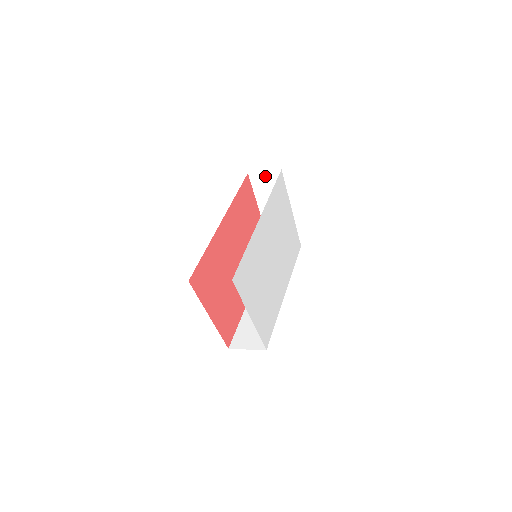
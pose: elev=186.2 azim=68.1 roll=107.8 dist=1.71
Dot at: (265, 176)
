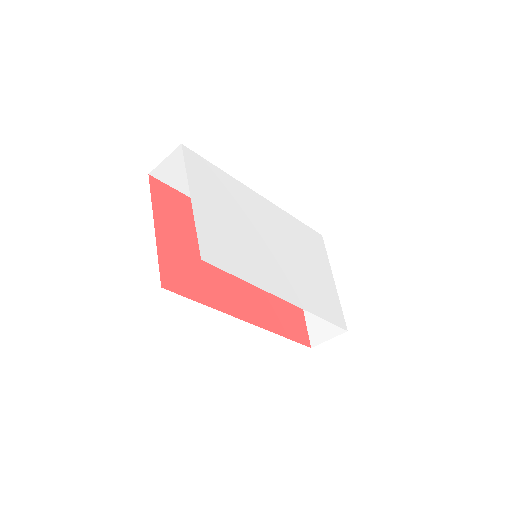
Dot at: occluded
